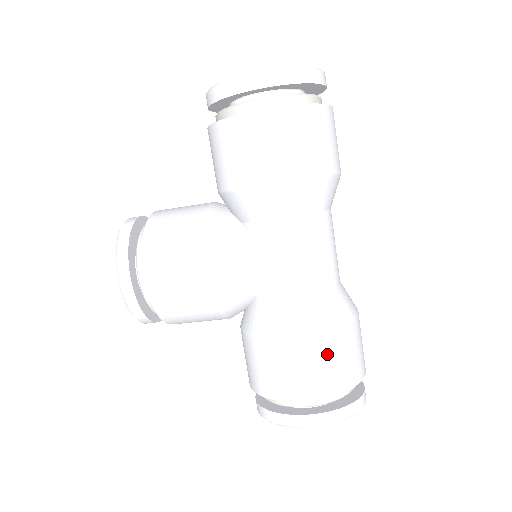
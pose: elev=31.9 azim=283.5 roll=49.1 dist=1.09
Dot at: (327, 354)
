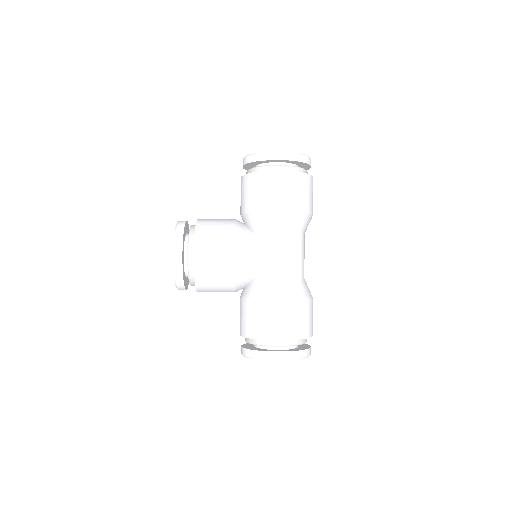
Dot at: (296, 313)
